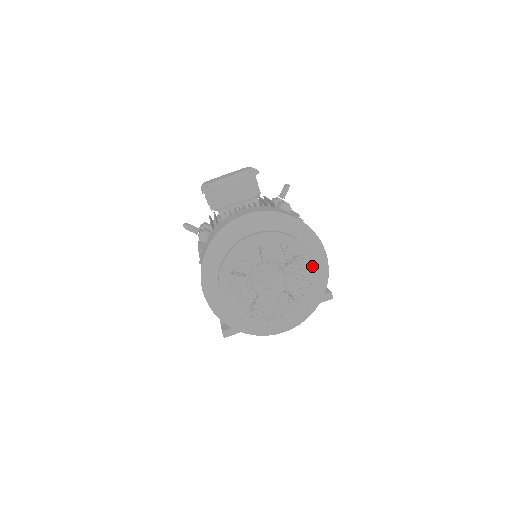
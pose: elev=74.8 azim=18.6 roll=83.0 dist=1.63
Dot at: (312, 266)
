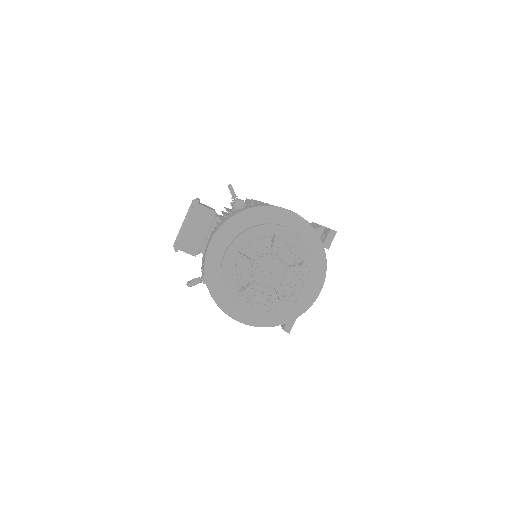
Dot at: (287, 232)
